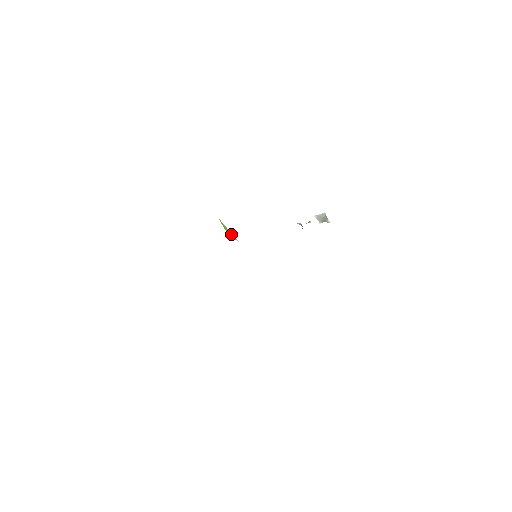
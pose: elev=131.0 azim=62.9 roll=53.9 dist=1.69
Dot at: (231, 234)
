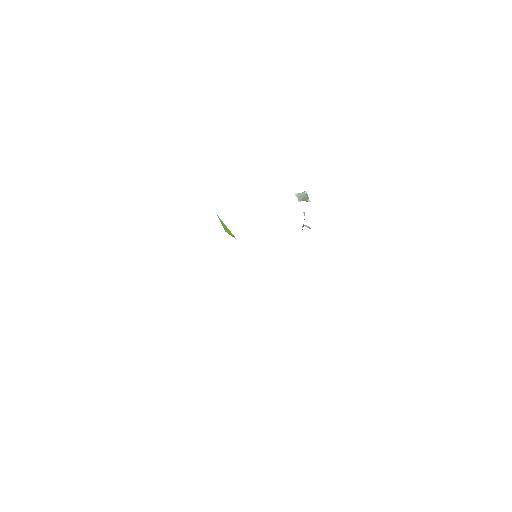
Dot at: (229, 232)
